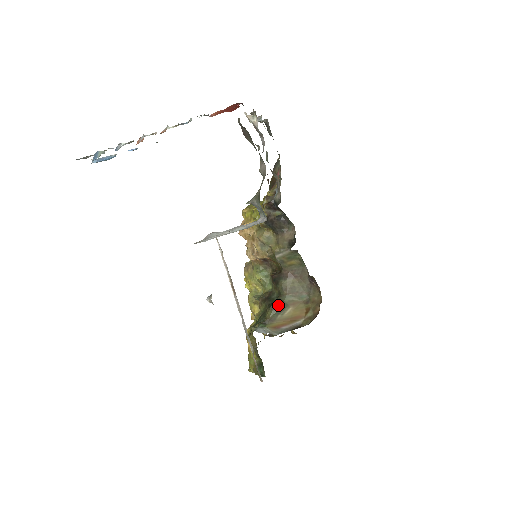
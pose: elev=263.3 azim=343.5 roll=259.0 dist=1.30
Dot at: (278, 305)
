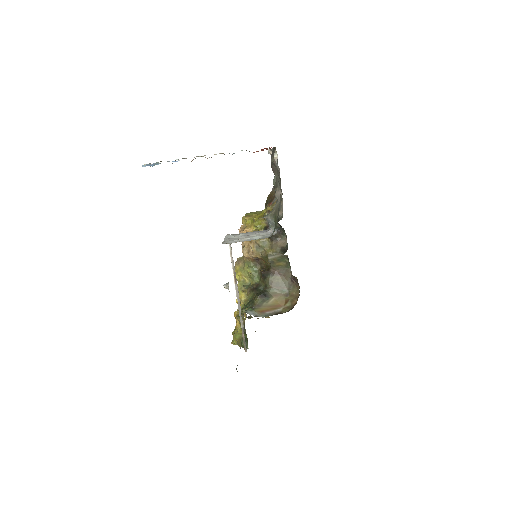
Dot at: (264, 295)
